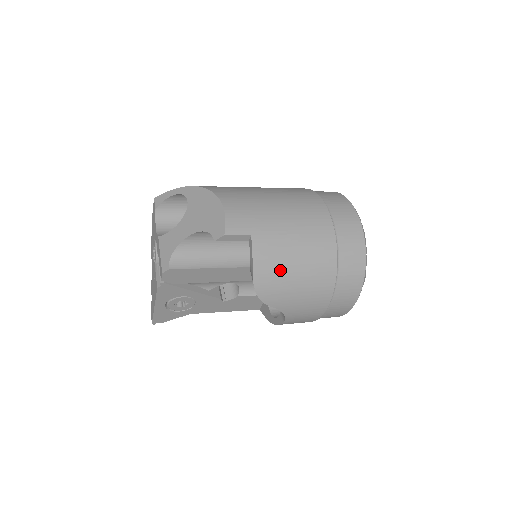
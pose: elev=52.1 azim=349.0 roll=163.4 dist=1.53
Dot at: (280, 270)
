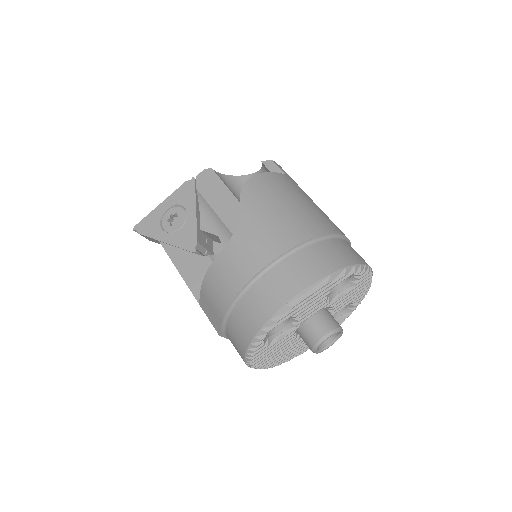
Dot at: (279, 191)
